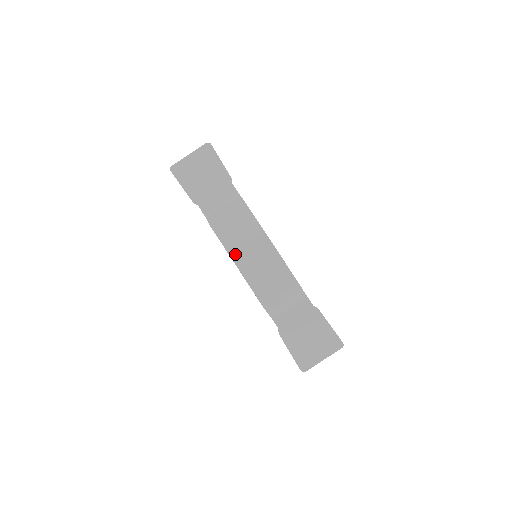
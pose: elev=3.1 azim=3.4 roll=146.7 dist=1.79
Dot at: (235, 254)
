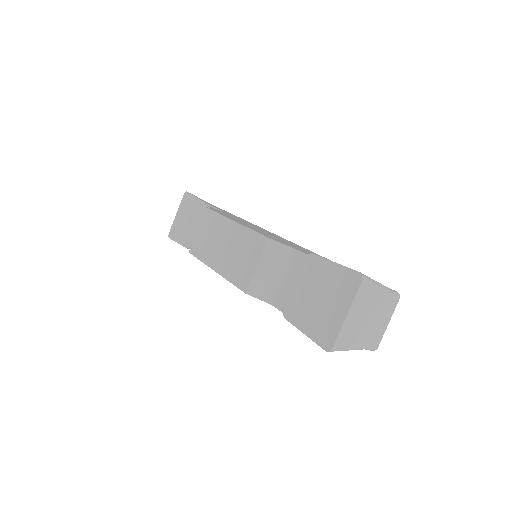
Dot at: (210, 260)
